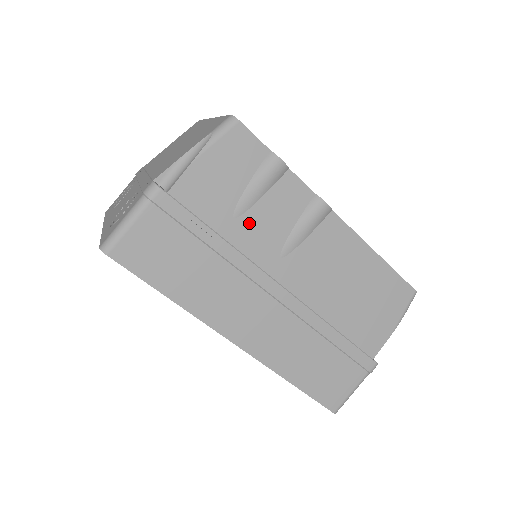
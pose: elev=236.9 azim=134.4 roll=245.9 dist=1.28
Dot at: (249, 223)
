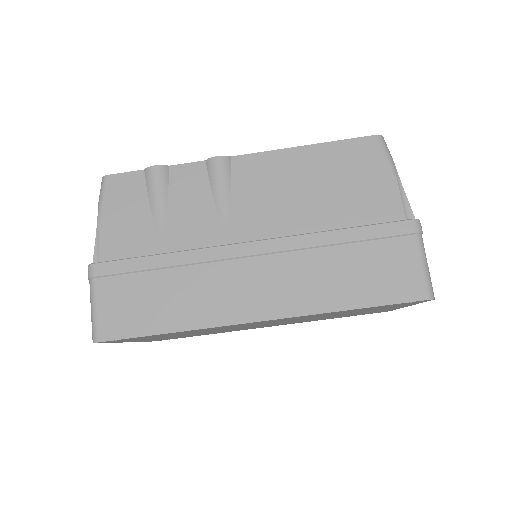
Dot at: (175, 226)
